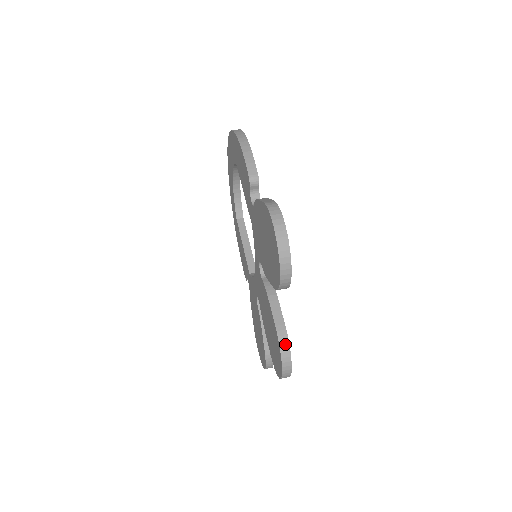
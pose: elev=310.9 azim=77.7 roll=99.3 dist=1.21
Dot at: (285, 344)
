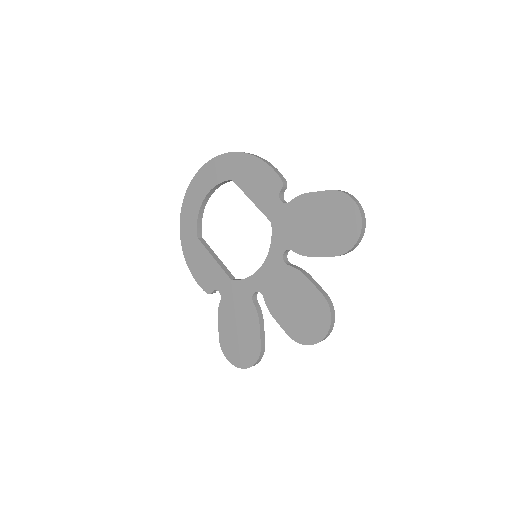
Dot at: (332, 306)
